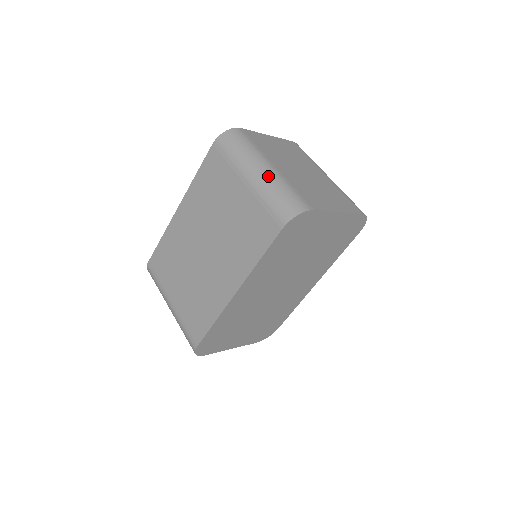
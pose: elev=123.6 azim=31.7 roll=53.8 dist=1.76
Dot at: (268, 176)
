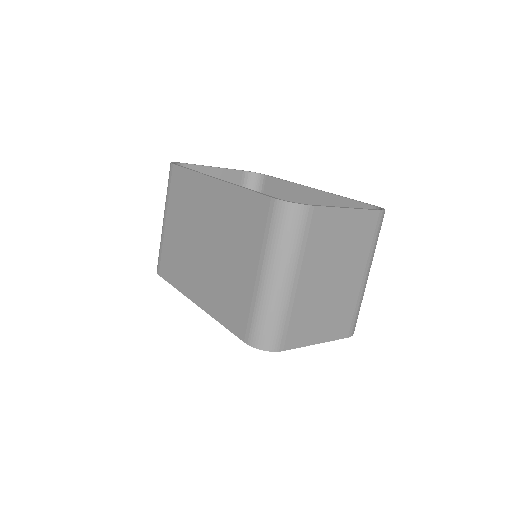
Dot at: (277, 293)
